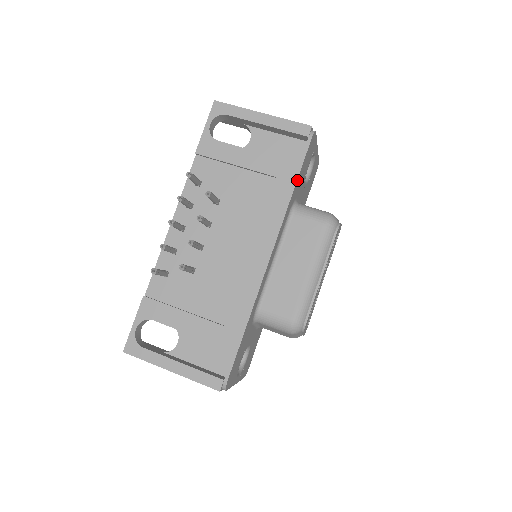
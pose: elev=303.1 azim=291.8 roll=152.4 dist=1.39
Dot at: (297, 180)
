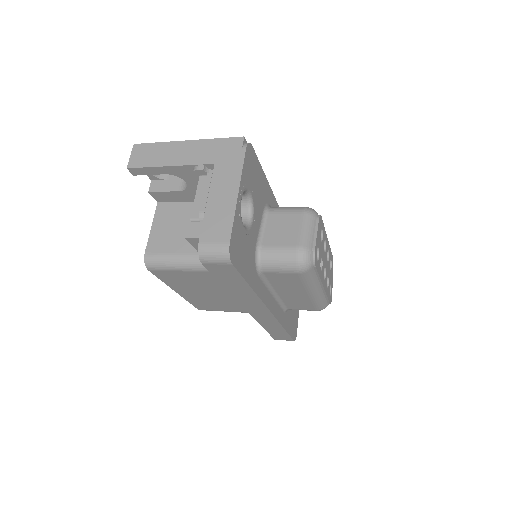
Dot at: occluded
